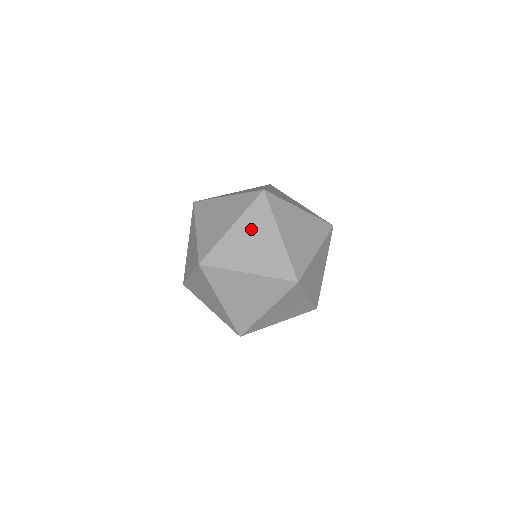
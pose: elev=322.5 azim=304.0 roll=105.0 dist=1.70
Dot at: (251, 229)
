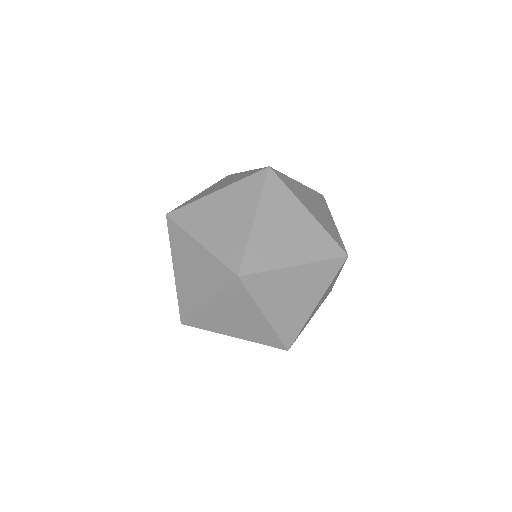
Dot at: (276, 215)
